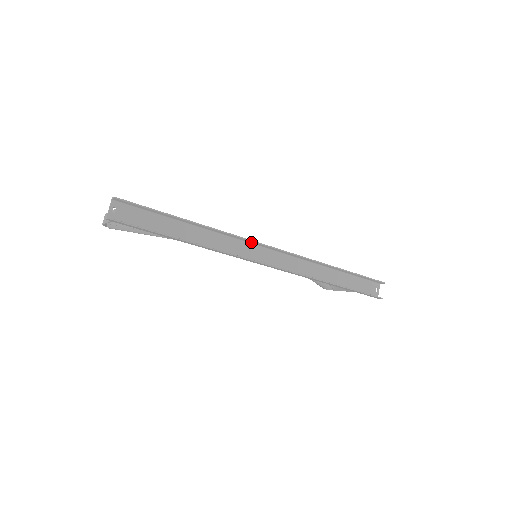
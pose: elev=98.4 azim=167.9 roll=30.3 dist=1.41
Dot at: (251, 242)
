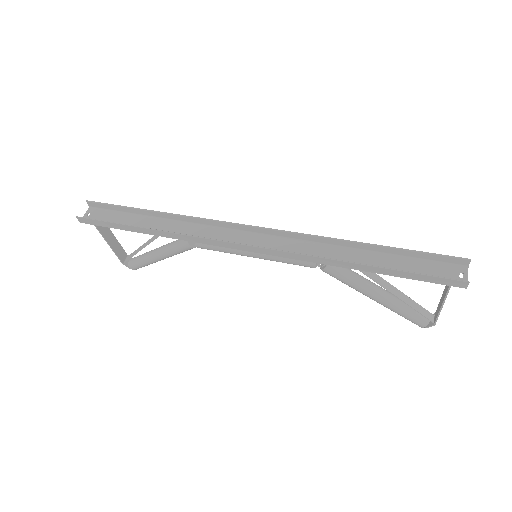
Dot at: (228, 226)
